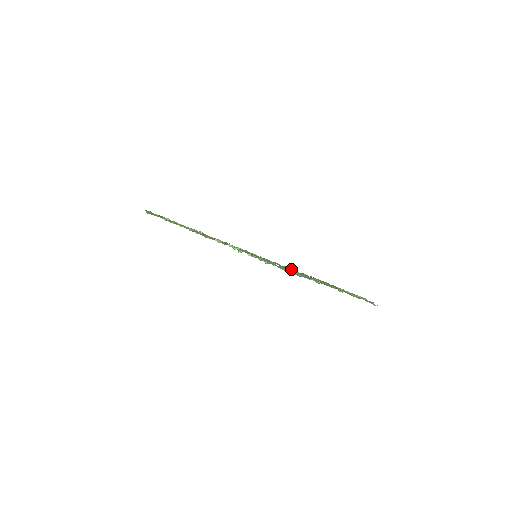
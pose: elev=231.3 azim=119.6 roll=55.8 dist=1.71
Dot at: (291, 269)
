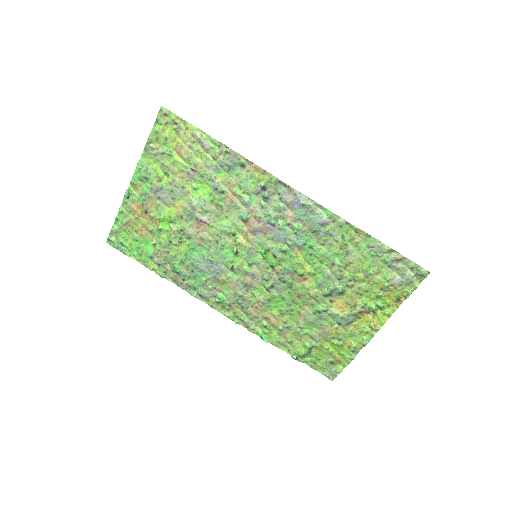
Dot at: (293, 324)
